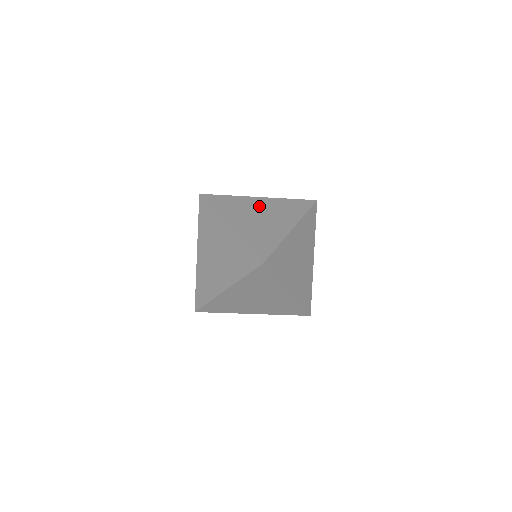
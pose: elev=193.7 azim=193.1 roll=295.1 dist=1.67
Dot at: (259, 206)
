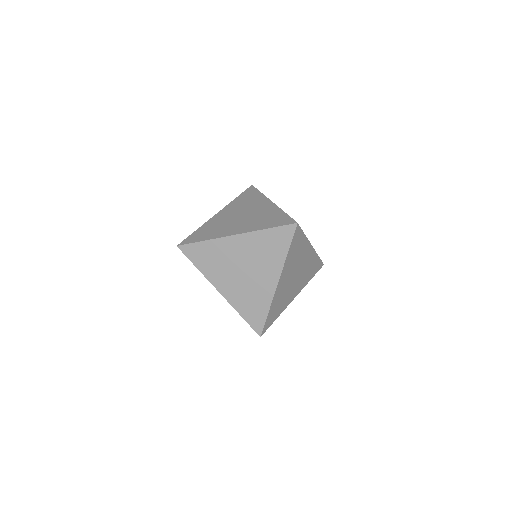
Dot at: occluded
